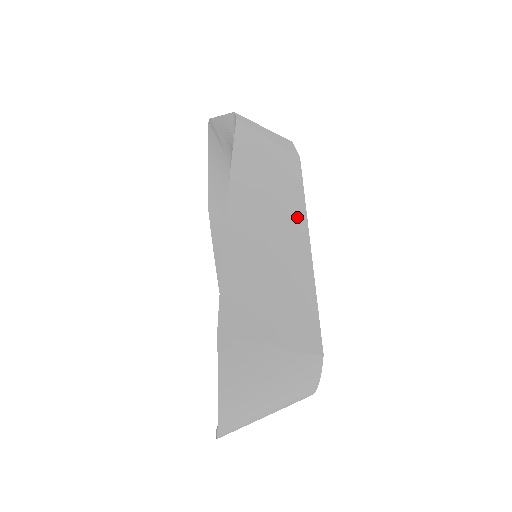
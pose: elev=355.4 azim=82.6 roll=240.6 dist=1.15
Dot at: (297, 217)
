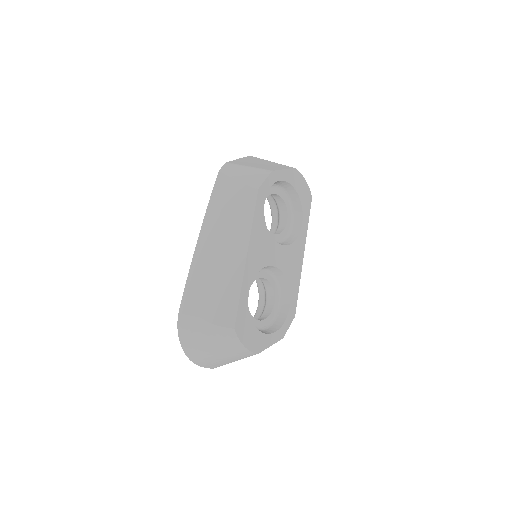
Dot at: (243, 236)
